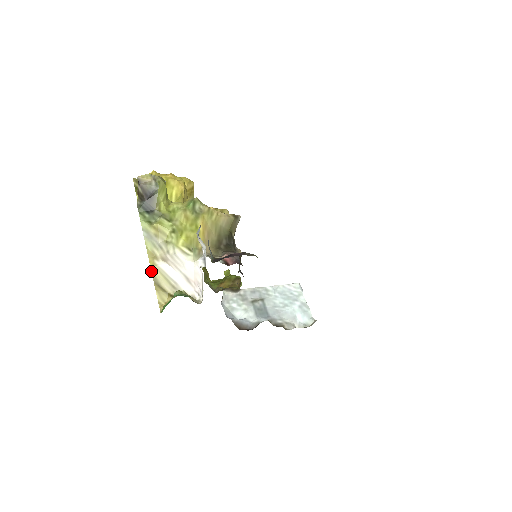
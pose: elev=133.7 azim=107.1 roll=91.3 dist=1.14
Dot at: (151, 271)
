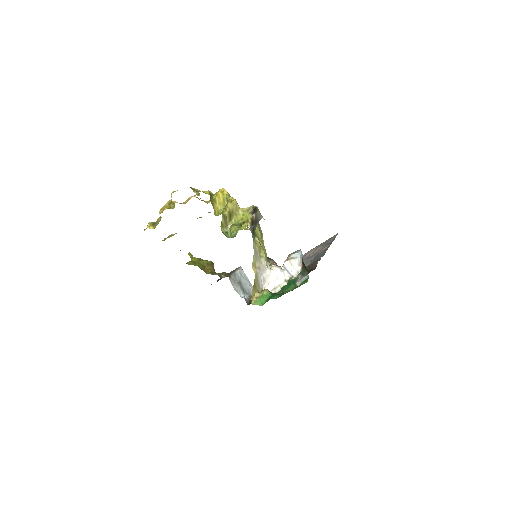
Dot at: (255, 277)
